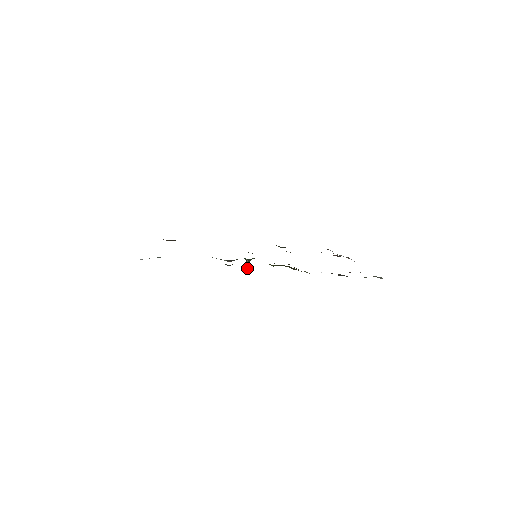
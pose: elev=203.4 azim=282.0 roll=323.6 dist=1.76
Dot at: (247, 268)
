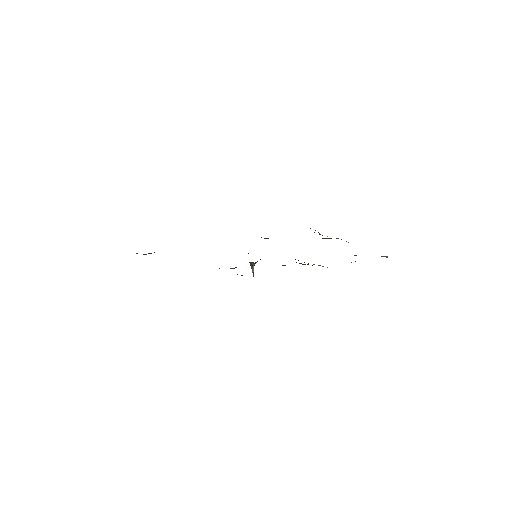
Dot at: (253, 272)
